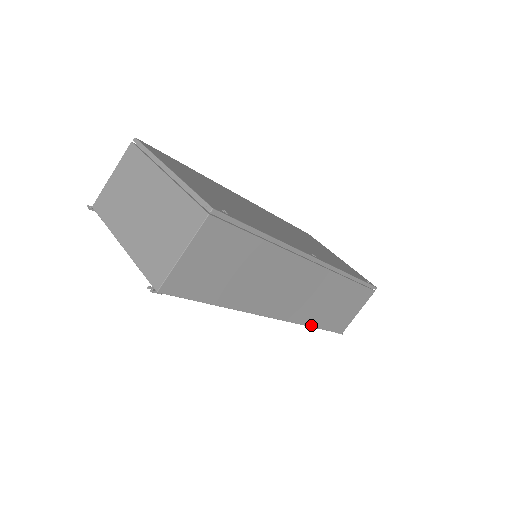
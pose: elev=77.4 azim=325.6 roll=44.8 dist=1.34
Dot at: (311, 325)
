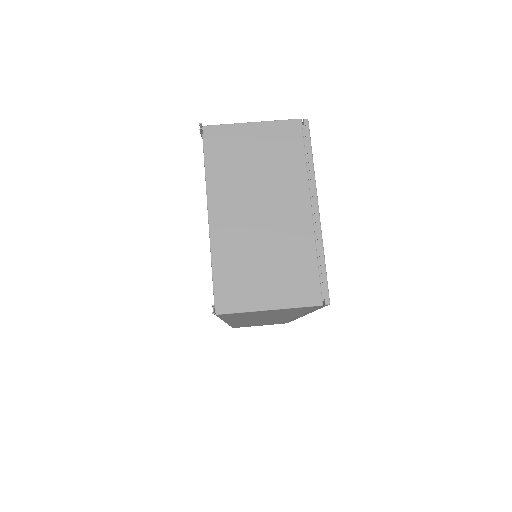
Dot at: occluded
